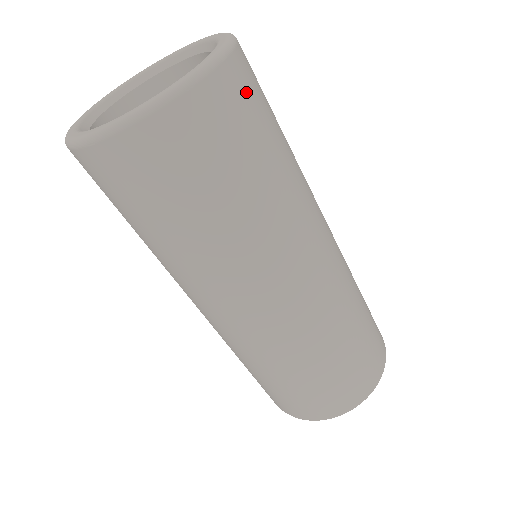
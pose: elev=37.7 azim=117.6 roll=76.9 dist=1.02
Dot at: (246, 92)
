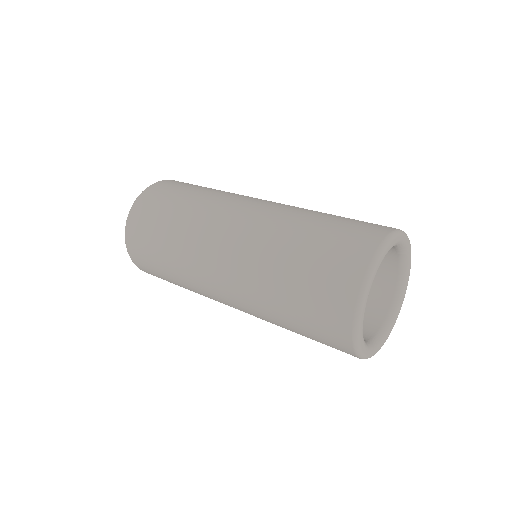
Dot at: occluded
